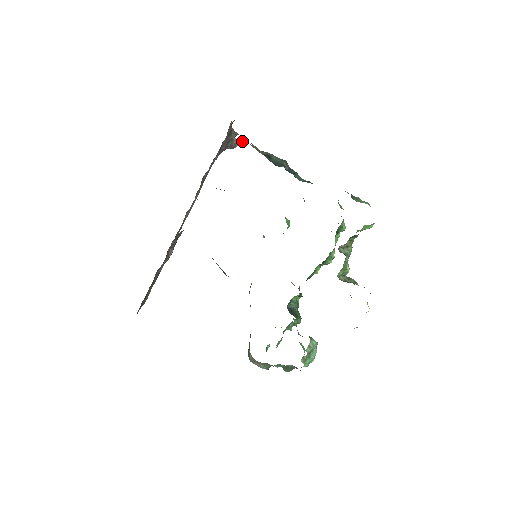
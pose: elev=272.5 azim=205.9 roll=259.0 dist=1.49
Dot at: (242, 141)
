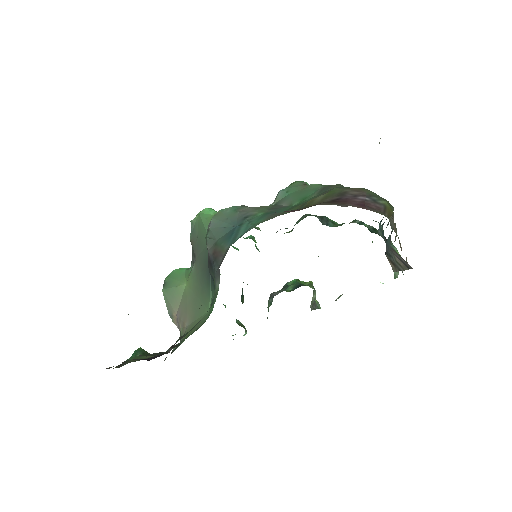
Dot at: (394, 227)
